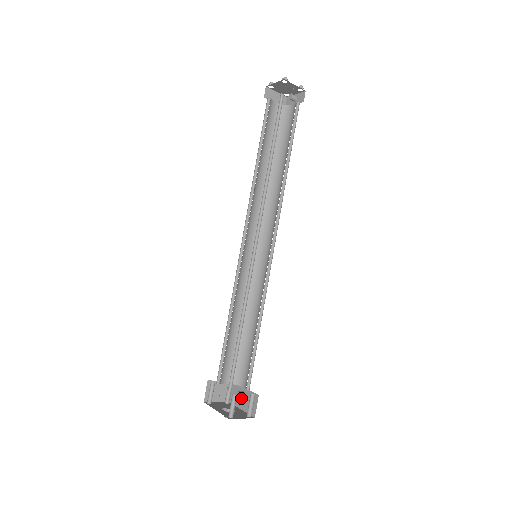
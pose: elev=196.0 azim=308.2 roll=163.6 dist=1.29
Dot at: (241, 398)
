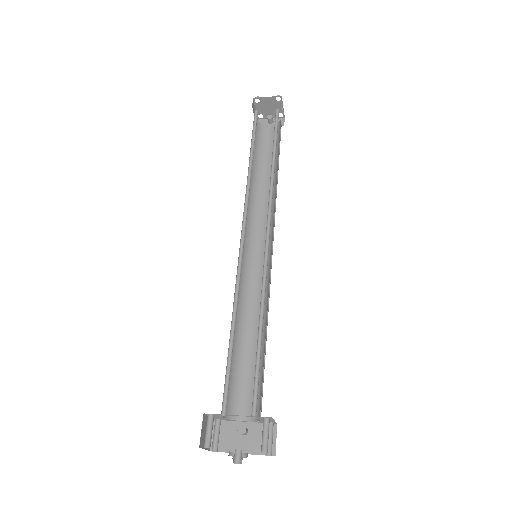
Dot at: (241, 438)
